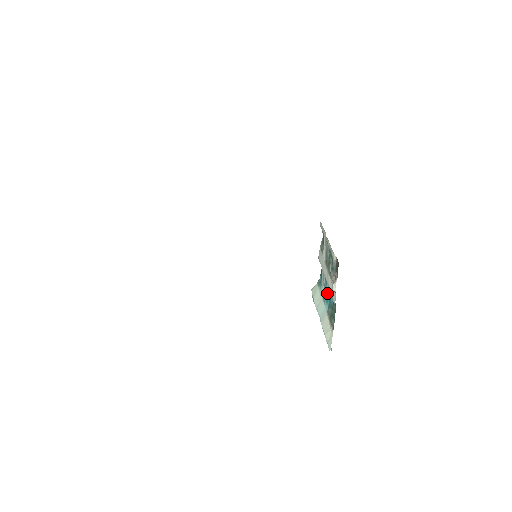
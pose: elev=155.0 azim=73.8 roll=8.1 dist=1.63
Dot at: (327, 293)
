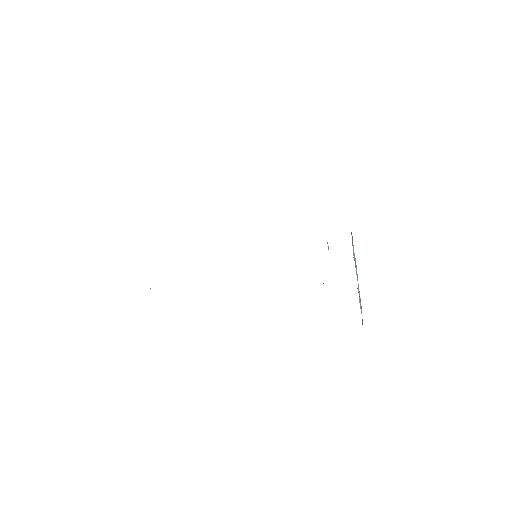
Dot at: occluded
